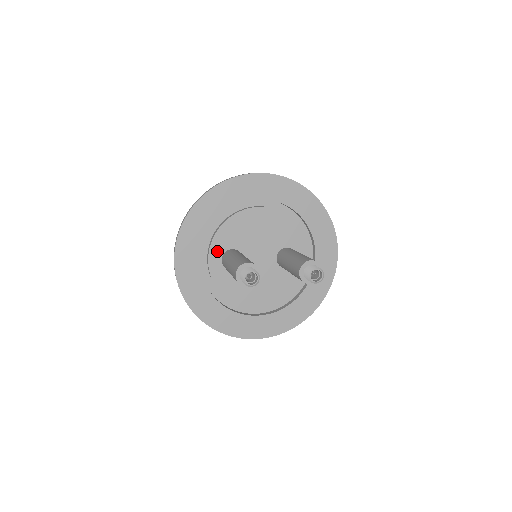
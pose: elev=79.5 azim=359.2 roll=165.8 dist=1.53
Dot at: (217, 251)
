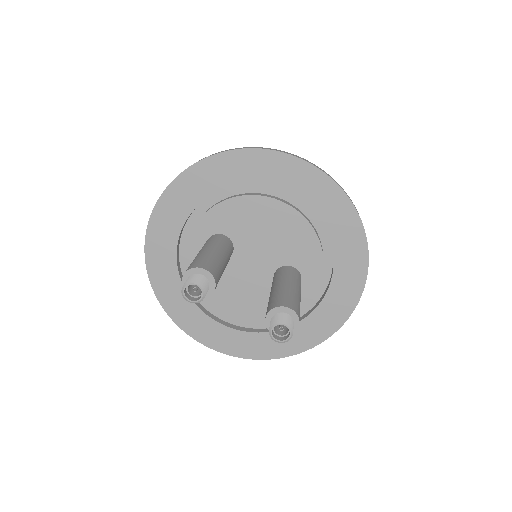
Dot at: (206, 228)
